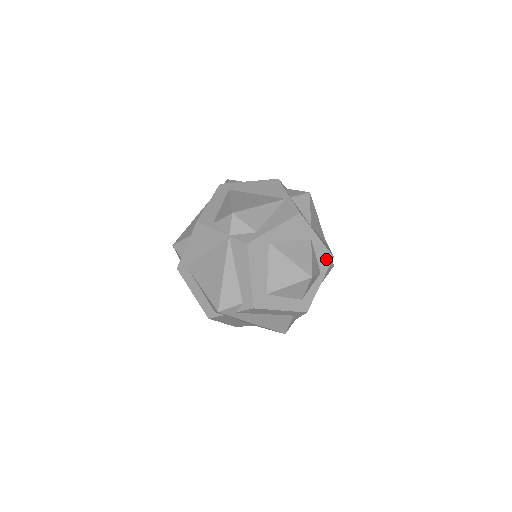
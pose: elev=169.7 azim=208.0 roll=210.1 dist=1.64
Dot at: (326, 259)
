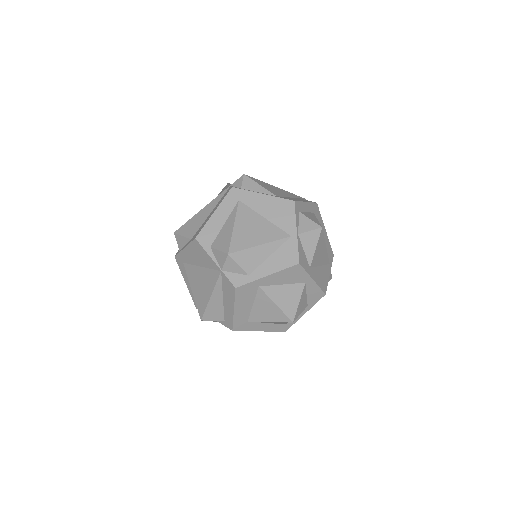
Dot at: (317, 296)
